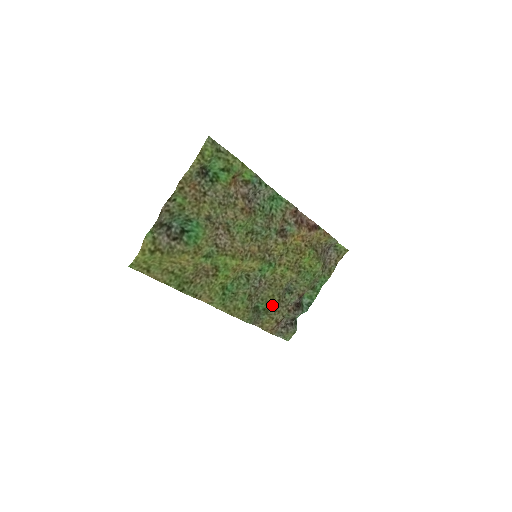
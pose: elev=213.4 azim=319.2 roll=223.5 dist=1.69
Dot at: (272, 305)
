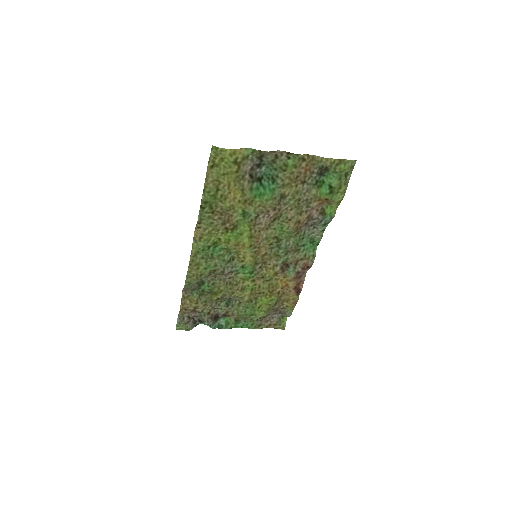
Dot at: (211, 295)
